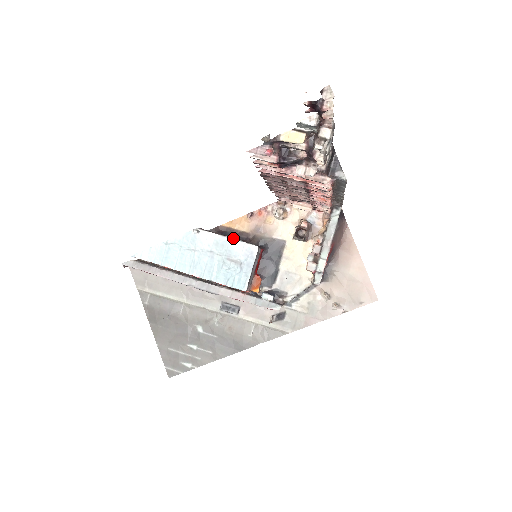
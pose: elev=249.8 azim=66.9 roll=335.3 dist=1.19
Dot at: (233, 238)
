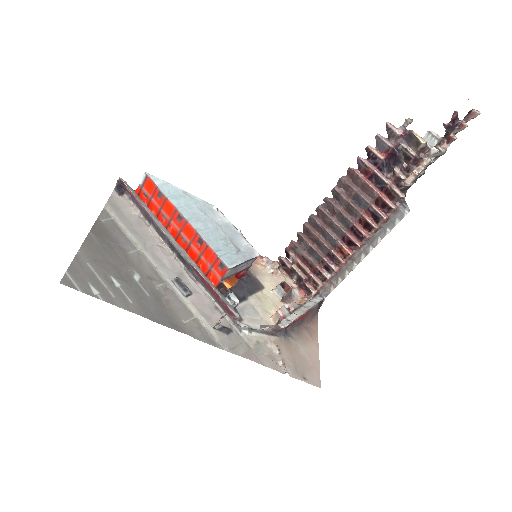
Dot at: occluded
